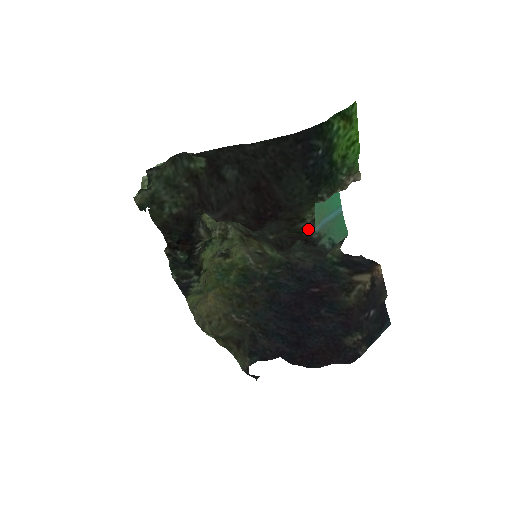
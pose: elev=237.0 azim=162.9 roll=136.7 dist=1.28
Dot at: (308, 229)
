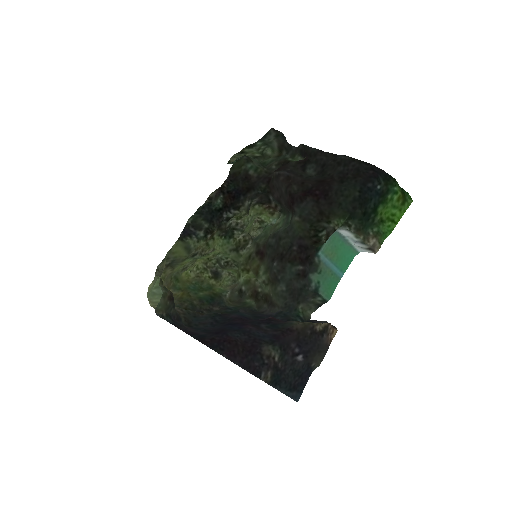
Dot at: (327, 230)
